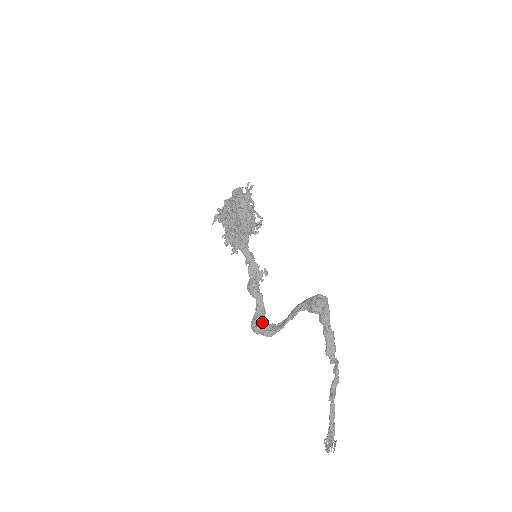
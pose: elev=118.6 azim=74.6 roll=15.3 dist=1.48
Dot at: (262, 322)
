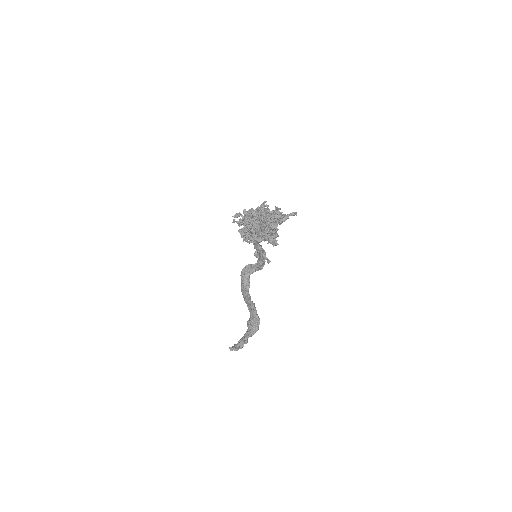
Dot at: (247, 276)
